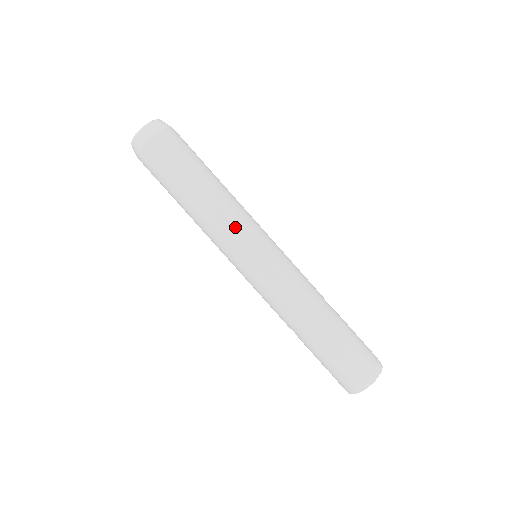
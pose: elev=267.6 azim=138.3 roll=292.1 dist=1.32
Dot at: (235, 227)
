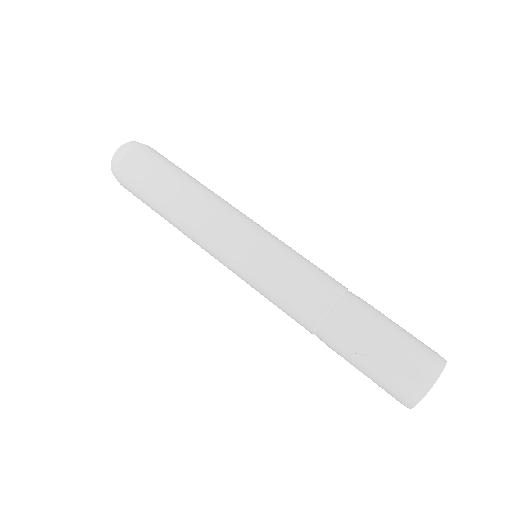
Dot at: (235, 212)
